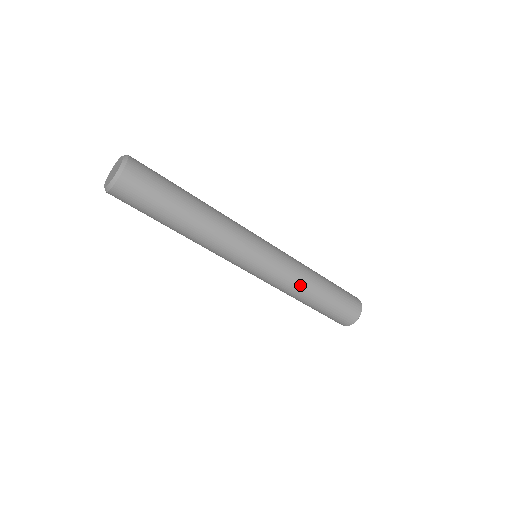
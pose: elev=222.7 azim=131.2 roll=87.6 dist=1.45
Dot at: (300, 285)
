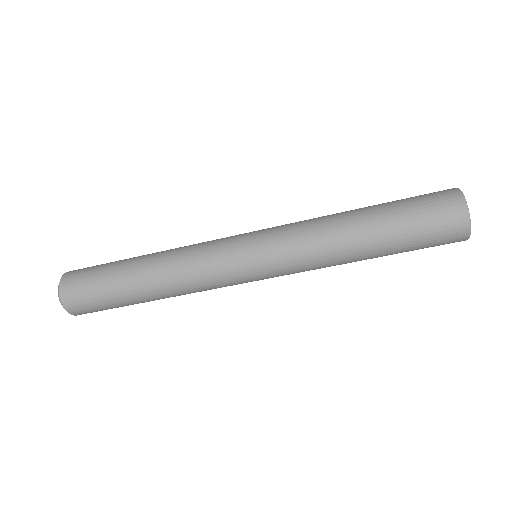
Dot at: (322, 230)
